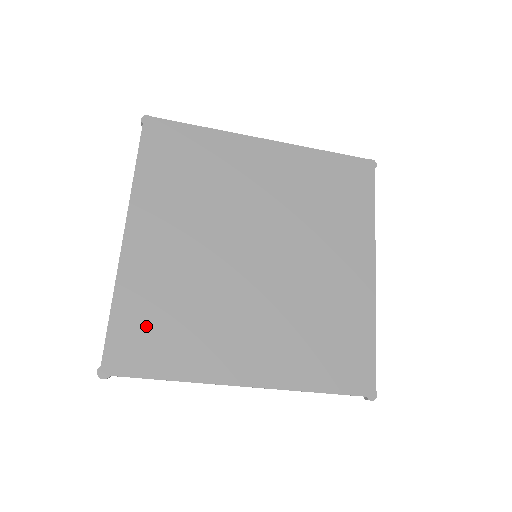
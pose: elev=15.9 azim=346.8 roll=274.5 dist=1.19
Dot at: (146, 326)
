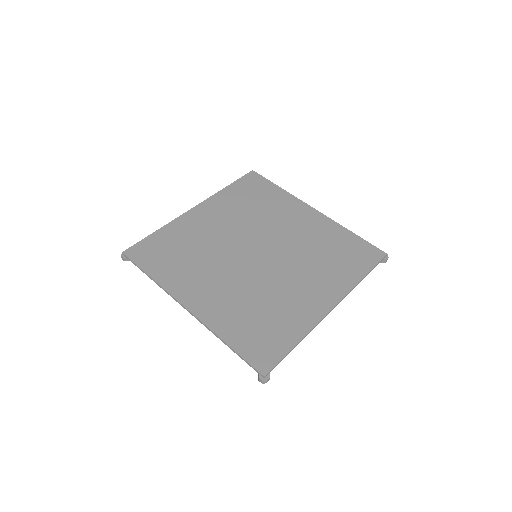
Dot at: (164, 248)
